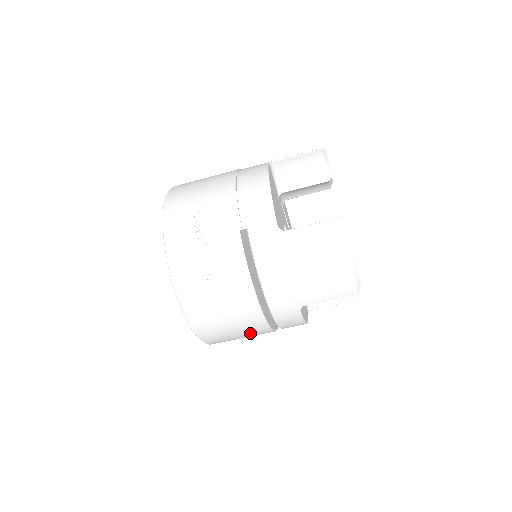
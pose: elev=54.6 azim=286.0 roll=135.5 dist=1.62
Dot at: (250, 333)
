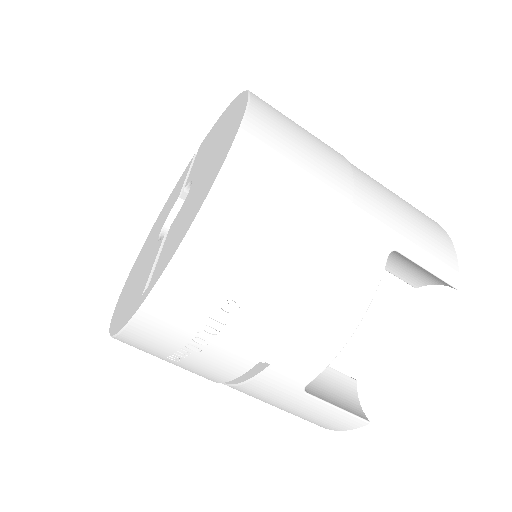
Dot at: occluded
